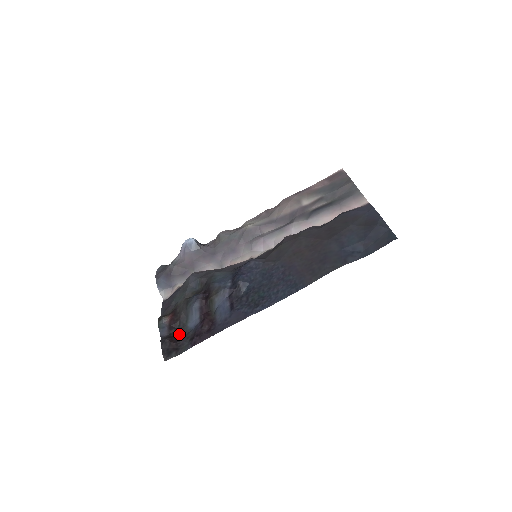
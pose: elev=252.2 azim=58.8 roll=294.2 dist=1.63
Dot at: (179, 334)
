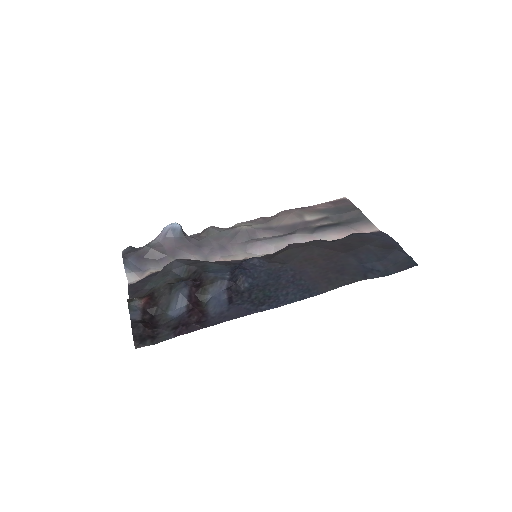
Dot at: (155, 321)
